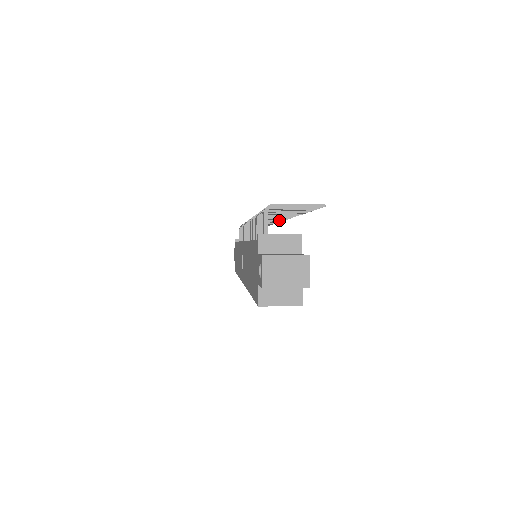
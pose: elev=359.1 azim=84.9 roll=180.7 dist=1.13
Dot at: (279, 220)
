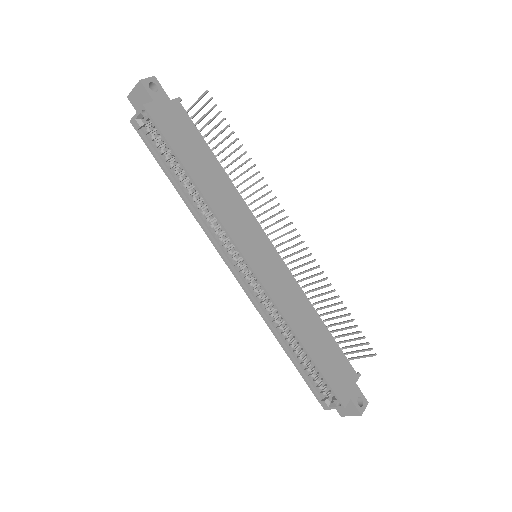
Dot at: (299, 243)
